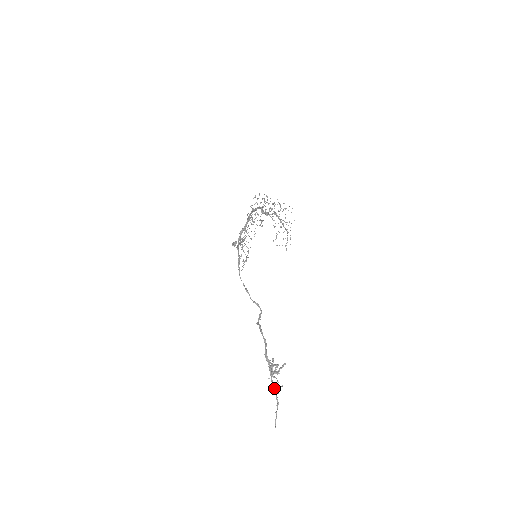
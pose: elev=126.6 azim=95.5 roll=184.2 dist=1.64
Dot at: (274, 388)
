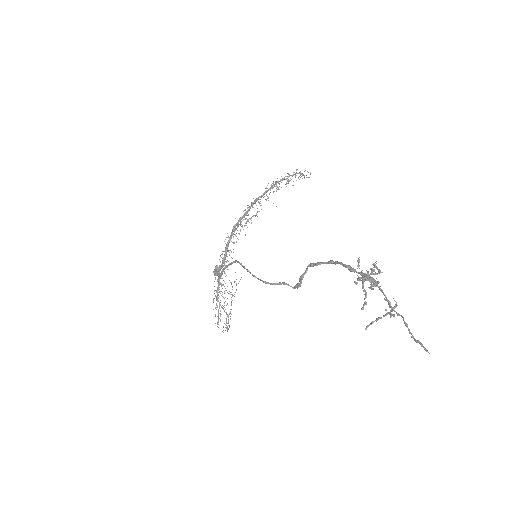
Dot at: (385, 297)
